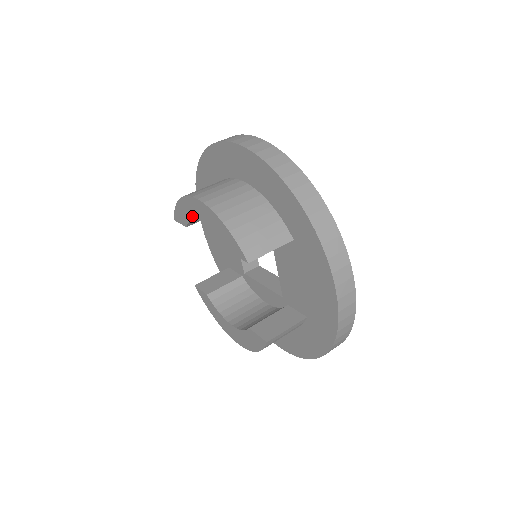
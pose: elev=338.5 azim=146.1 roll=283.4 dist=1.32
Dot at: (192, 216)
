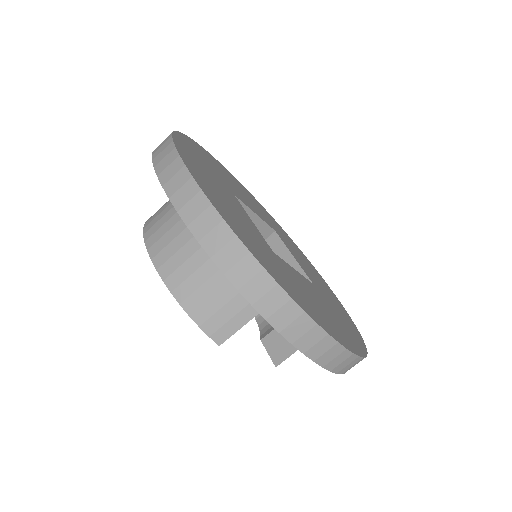
Dot at: occluded
